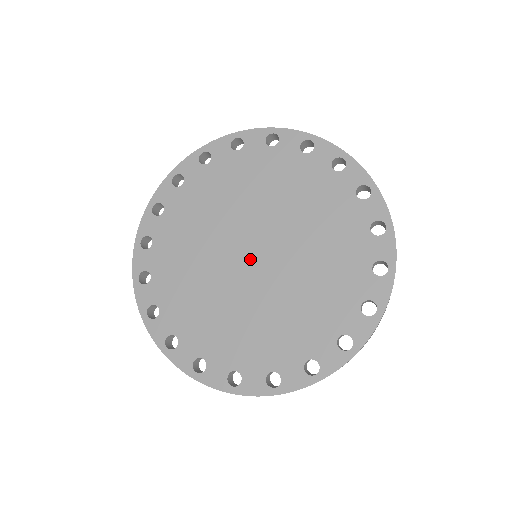
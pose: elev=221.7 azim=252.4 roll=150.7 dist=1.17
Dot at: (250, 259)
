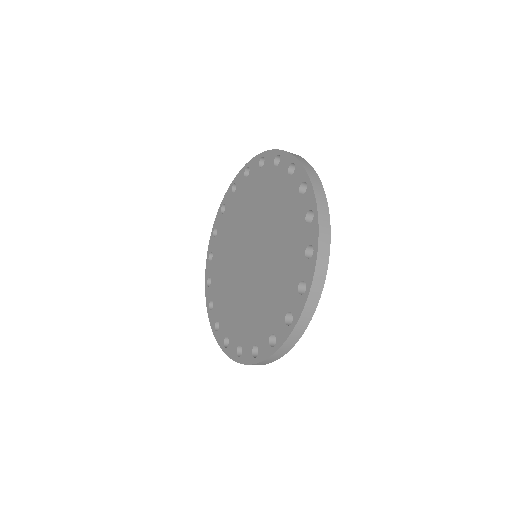
Dot at: (250, 260)
